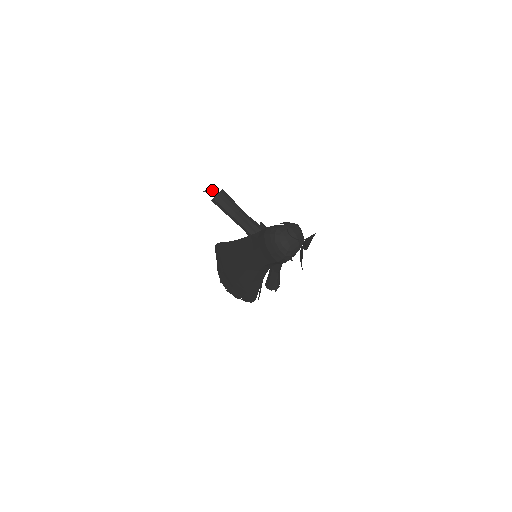
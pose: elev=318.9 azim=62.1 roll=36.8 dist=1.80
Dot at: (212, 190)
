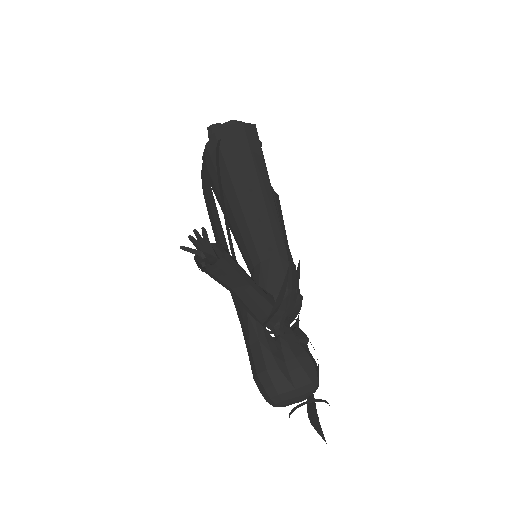
Dot at: (202, 234)
